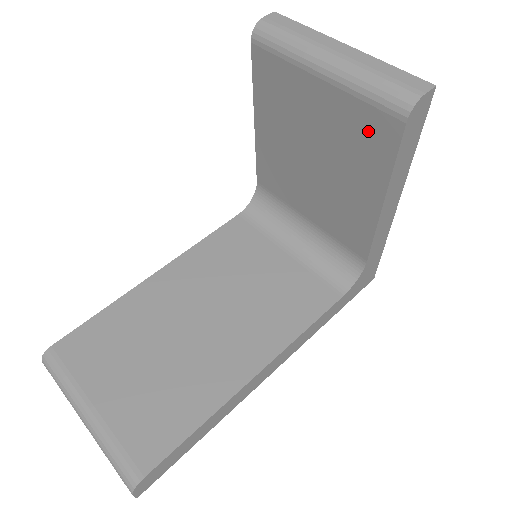
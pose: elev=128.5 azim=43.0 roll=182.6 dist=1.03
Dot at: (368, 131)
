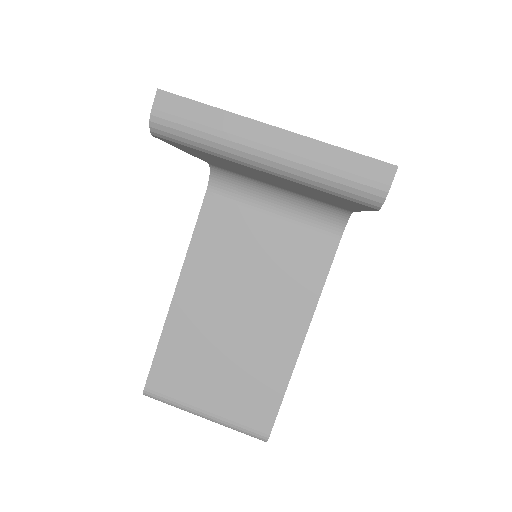
Dot at: (334, 198)
